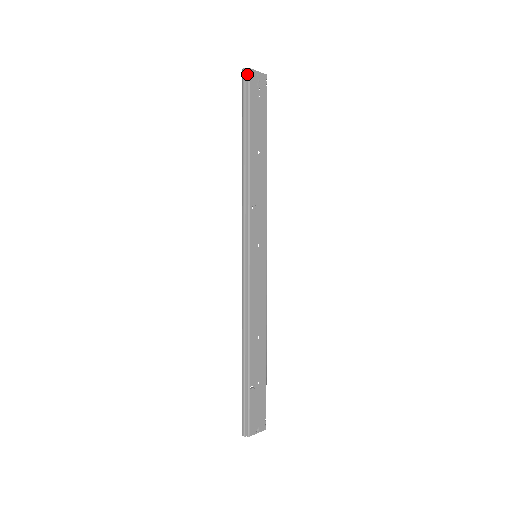
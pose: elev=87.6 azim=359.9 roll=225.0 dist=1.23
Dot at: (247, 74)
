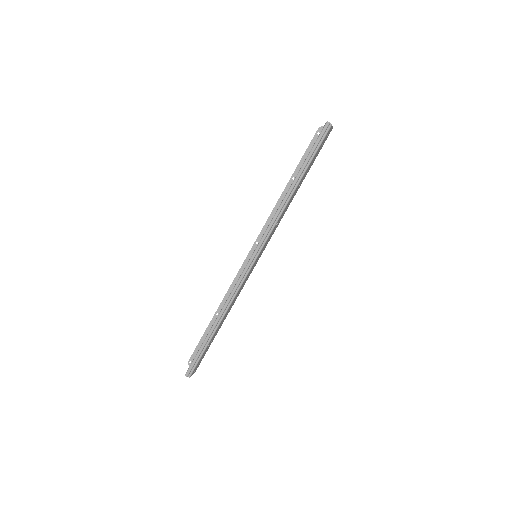
Dot at: (328, 127)
